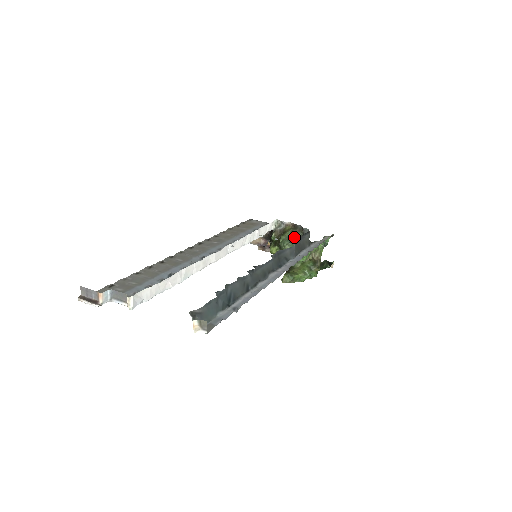
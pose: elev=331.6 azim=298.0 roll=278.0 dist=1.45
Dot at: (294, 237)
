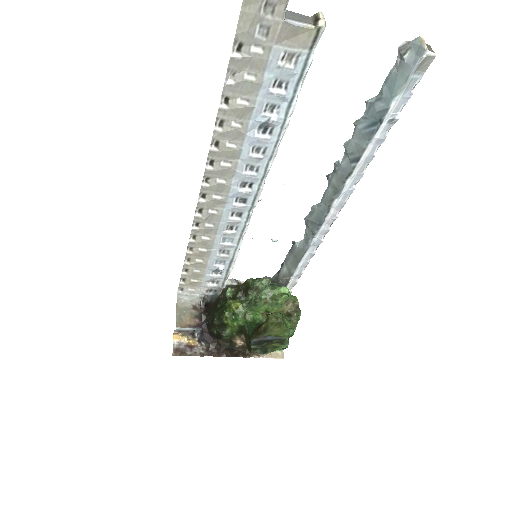
Dot at: occluded
